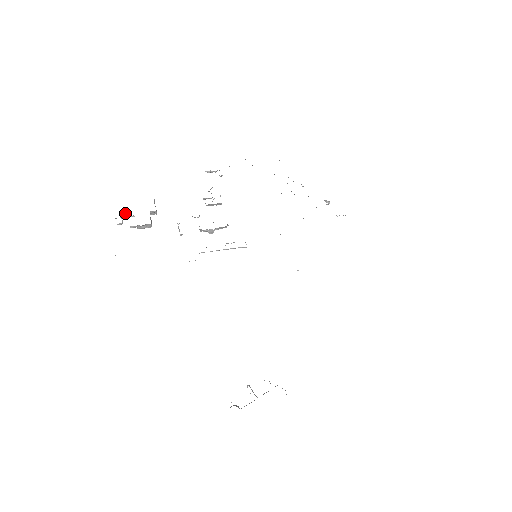
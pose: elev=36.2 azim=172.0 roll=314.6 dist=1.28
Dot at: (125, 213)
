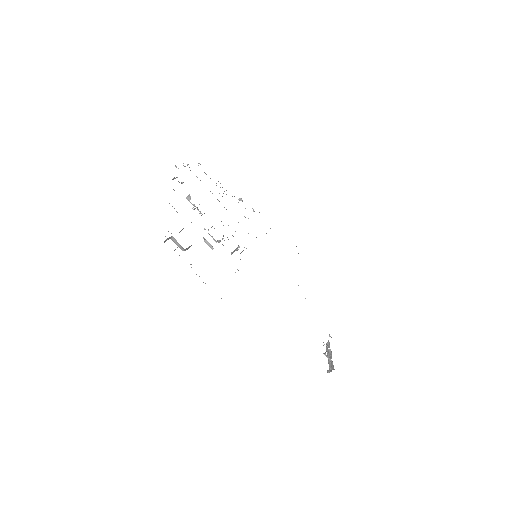
Dot at: (171, 236)
